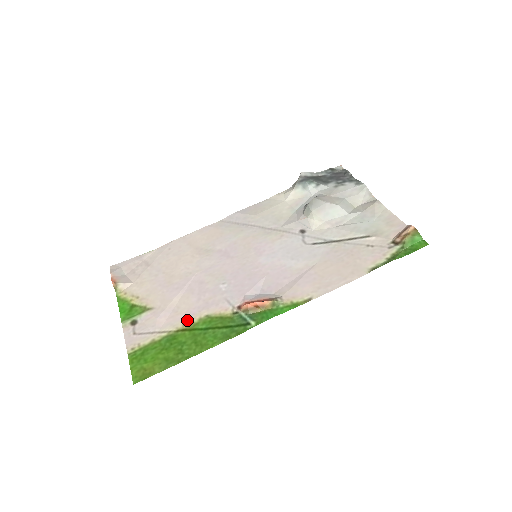
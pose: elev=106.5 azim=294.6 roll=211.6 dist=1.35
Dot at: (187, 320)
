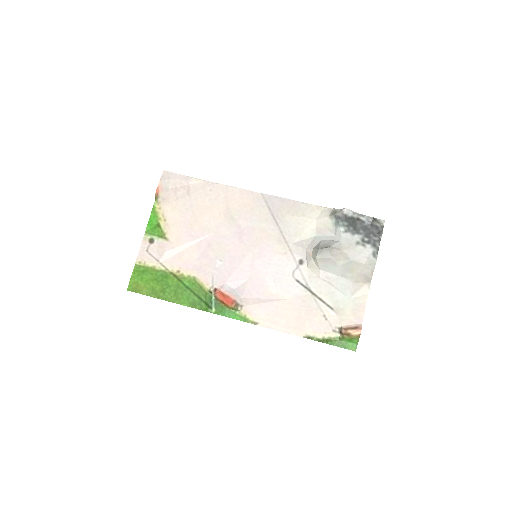
Dot at: (182, 270)
